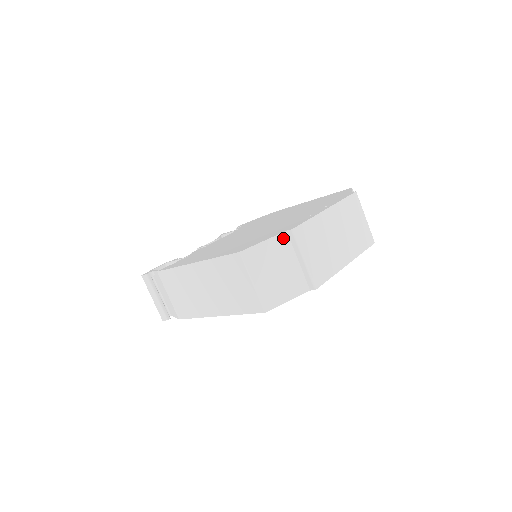
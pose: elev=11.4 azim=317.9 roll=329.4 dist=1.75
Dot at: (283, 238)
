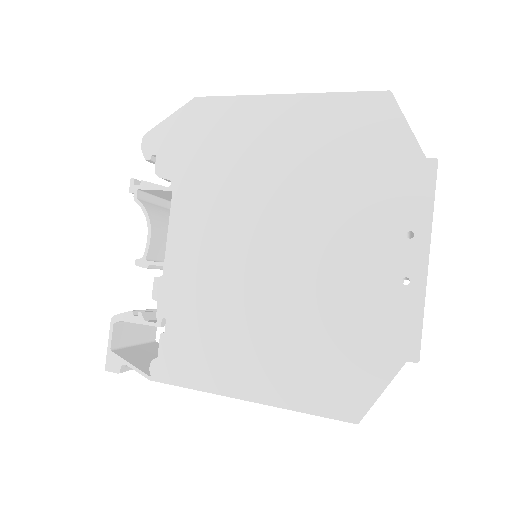
Dot at: occluded
